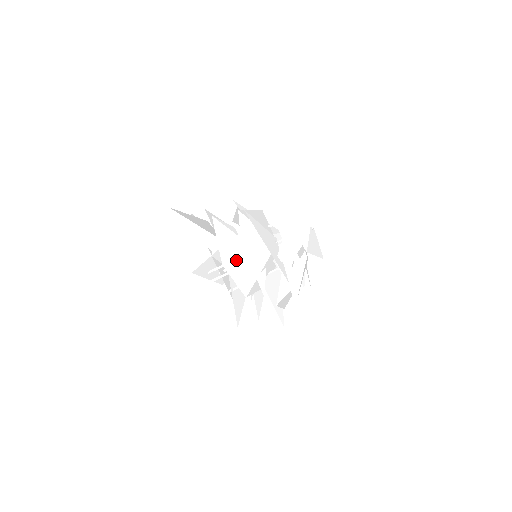
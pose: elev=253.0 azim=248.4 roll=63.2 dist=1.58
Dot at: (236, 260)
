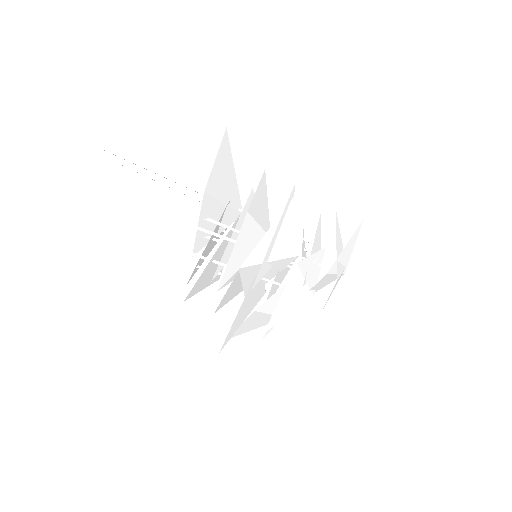
Dot at: (255, 227)
